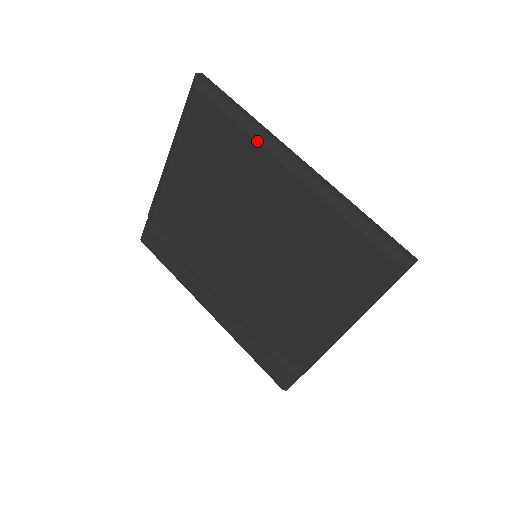
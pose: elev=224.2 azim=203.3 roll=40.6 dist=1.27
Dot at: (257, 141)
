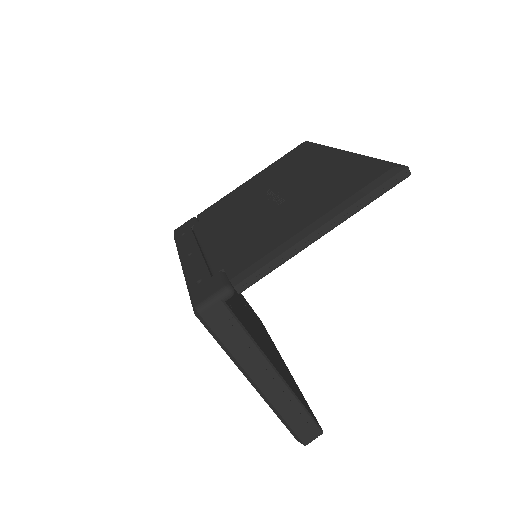
Dot at: (325, 149)
